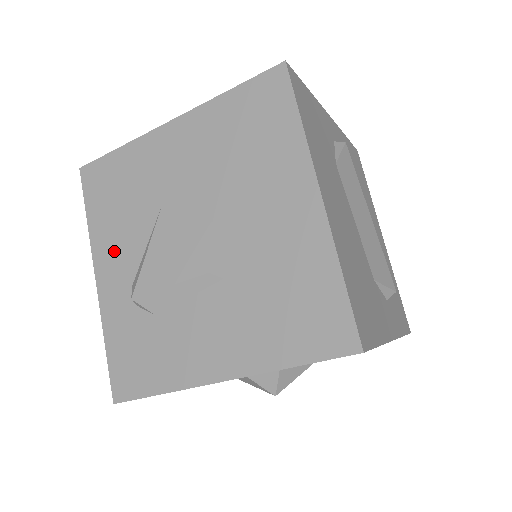
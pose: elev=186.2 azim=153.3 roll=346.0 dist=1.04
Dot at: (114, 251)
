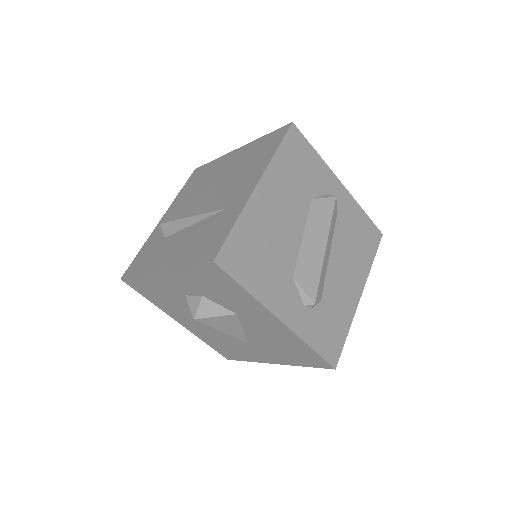
Dot at: (176, 207)
